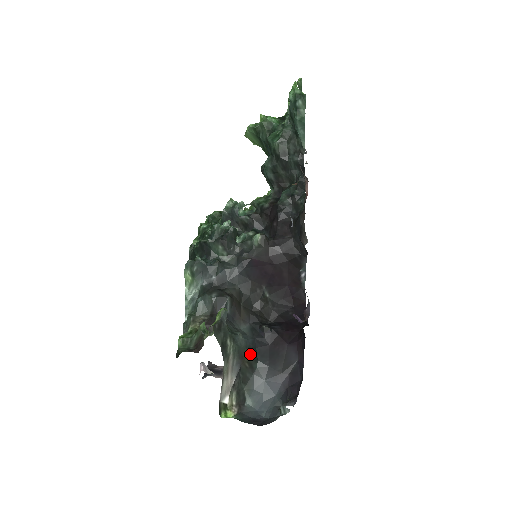
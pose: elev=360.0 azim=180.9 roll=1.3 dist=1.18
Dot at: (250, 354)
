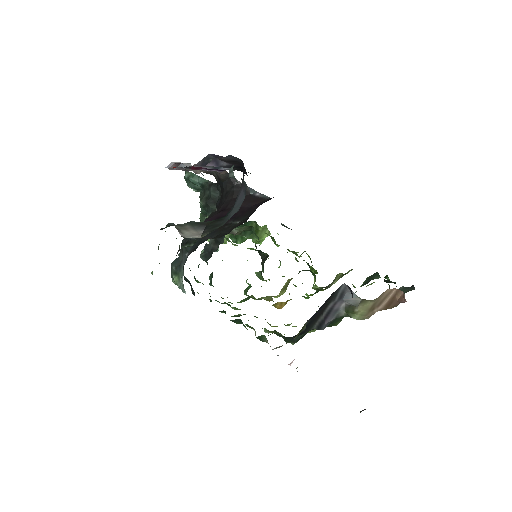
Dot at: occluded
